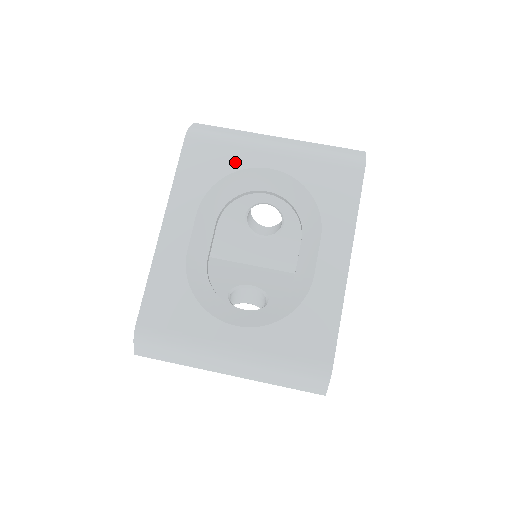
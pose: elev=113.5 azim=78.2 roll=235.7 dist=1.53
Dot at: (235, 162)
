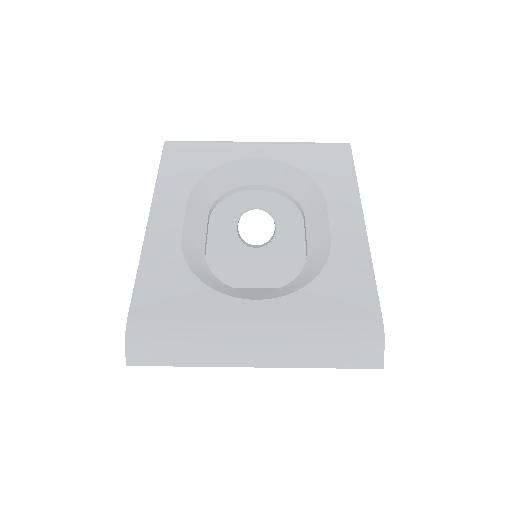
Dot at: (220, 158)
